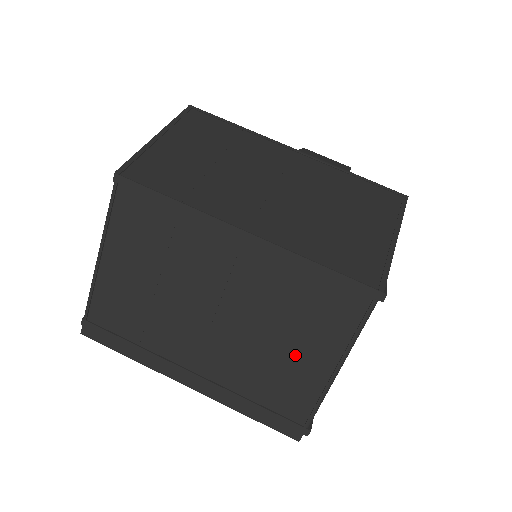
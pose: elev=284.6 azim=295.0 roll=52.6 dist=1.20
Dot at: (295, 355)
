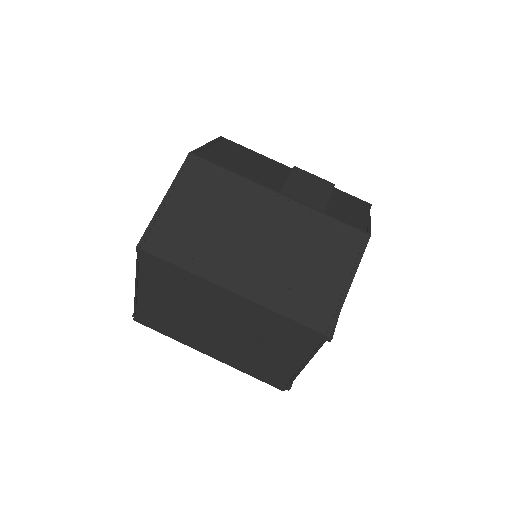
Dot at: (276, 355)
